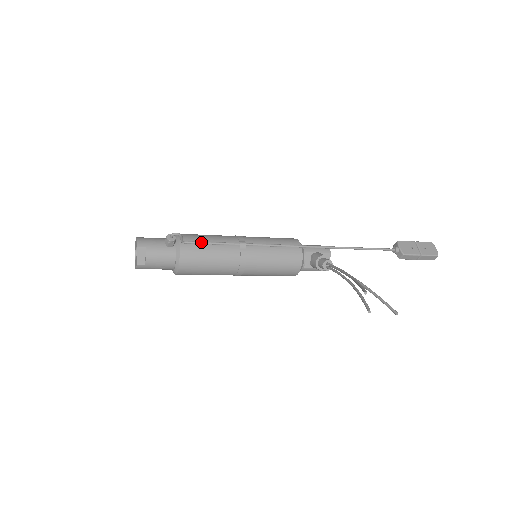
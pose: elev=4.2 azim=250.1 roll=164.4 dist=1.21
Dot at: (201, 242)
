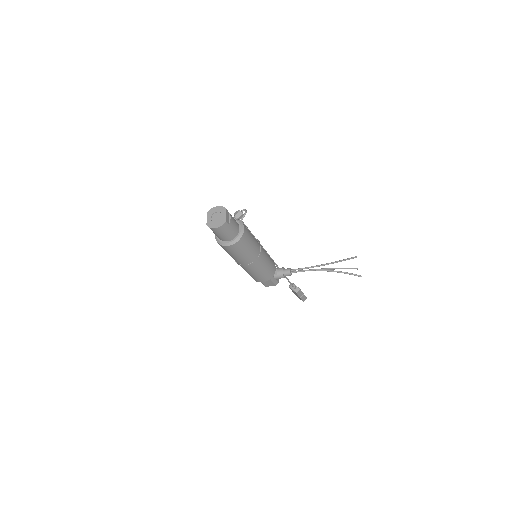
Dot at: occluded
